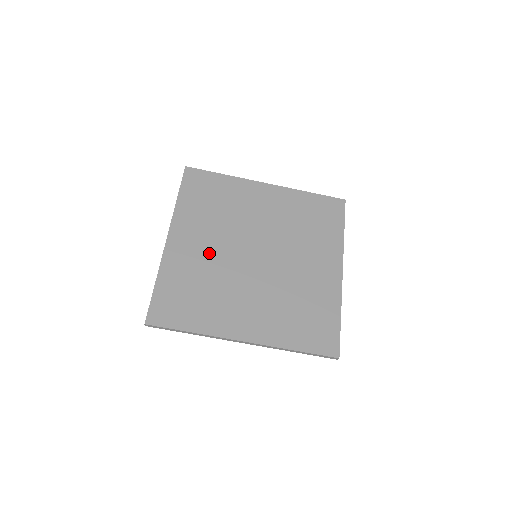
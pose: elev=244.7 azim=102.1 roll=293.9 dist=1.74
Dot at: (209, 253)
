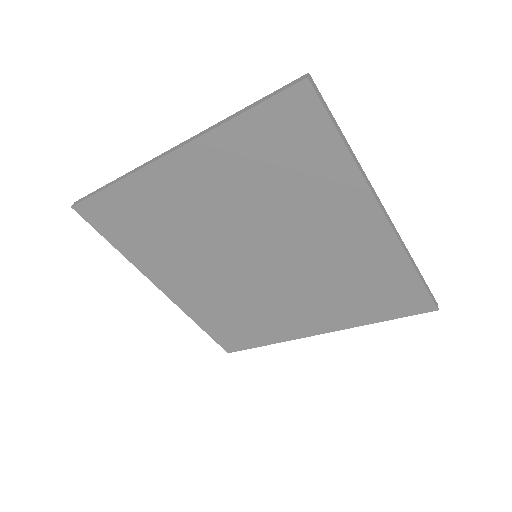
Dot at: (209, 283)
